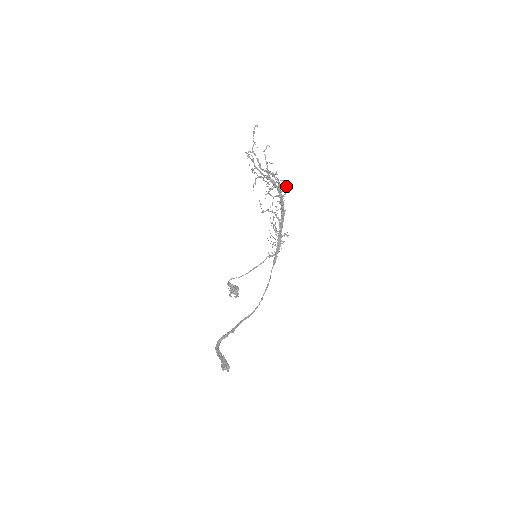
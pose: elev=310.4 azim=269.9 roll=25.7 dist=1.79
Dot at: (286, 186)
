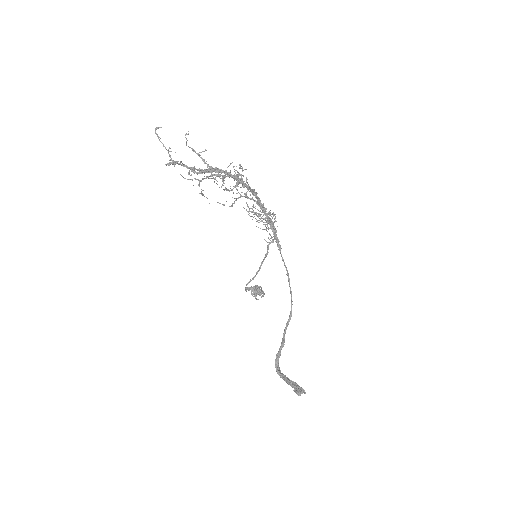
Dot at: occluded
